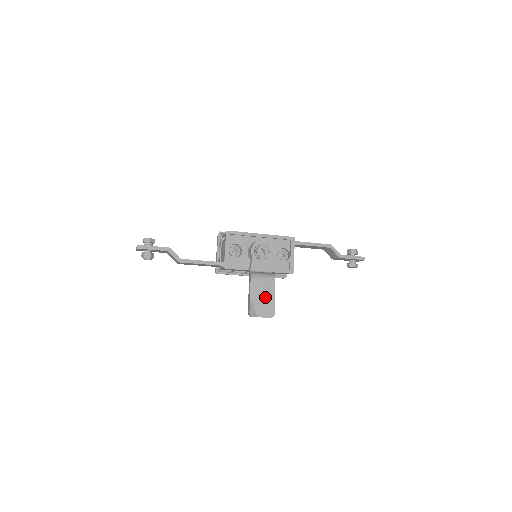
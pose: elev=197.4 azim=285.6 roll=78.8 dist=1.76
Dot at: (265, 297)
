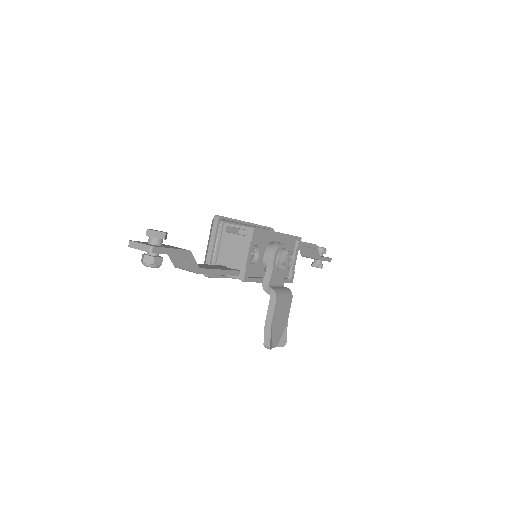
Dot at: (282, 321)
